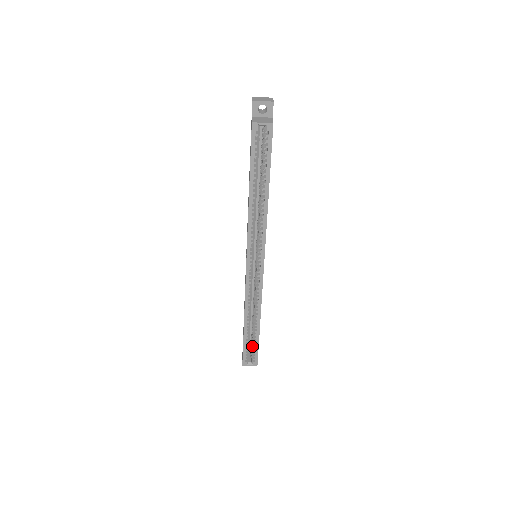
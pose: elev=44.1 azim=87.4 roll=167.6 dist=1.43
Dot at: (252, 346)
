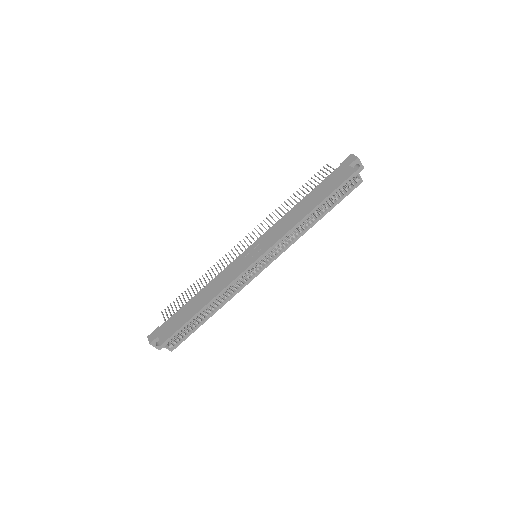
Dot at: (187, 330)
